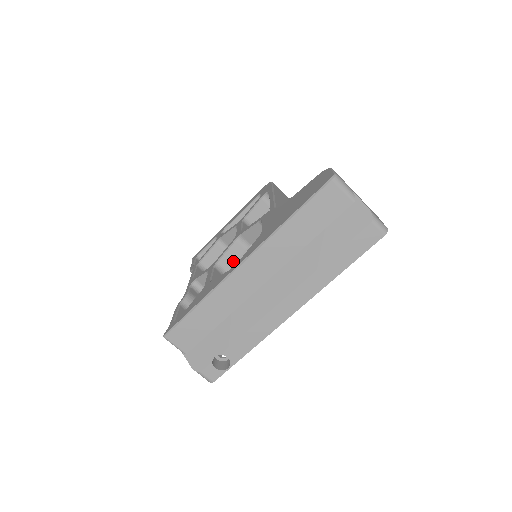
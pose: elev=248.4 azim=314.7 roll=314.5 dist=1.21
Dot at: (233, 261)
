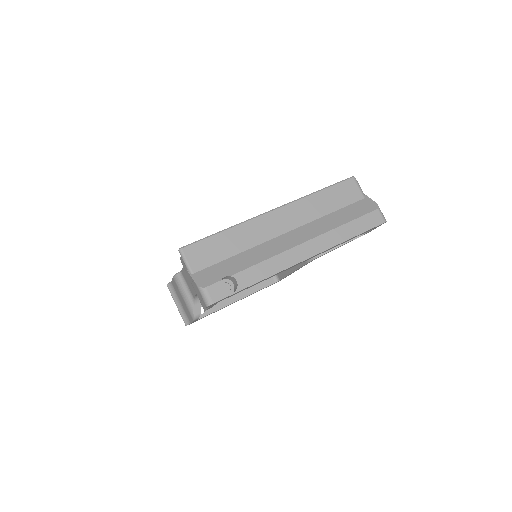
Dot at: occluded
